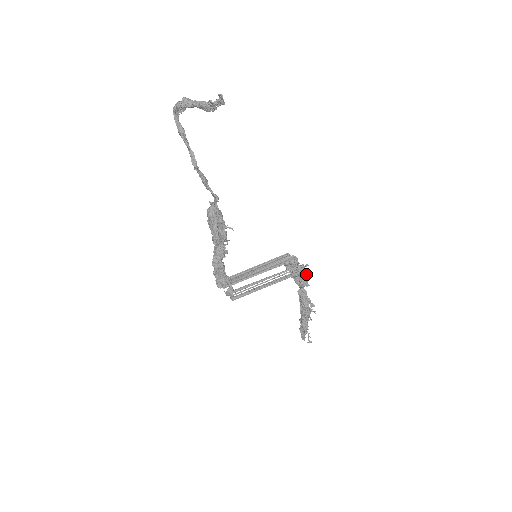
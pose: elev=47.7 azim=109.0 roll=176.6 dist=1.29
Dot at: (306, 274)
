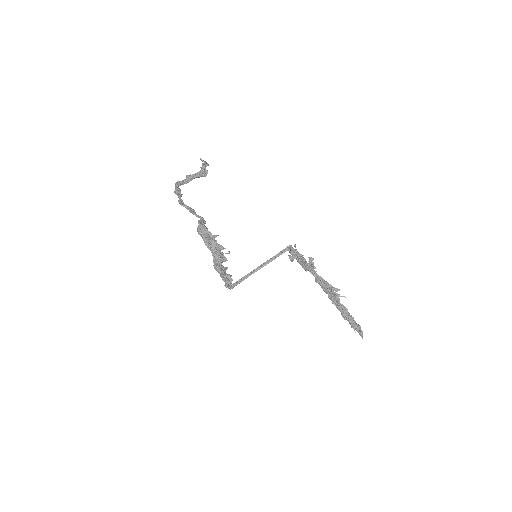
Dot at: (311, 259)
